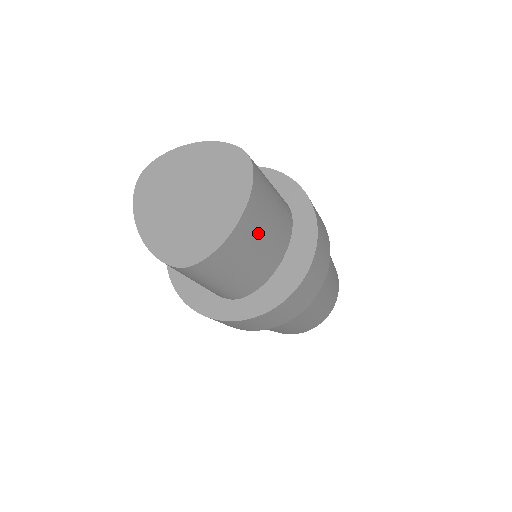
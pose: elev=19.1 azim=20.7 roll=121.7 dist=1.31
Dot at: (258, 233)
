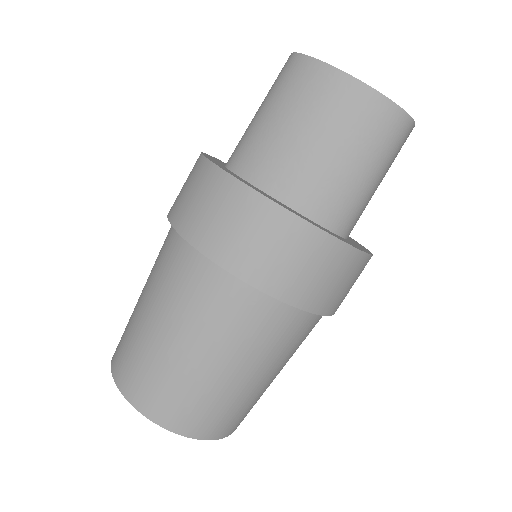
Dot at: occluded
